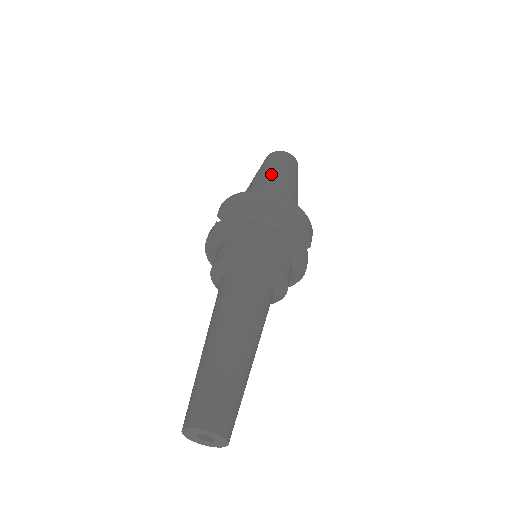
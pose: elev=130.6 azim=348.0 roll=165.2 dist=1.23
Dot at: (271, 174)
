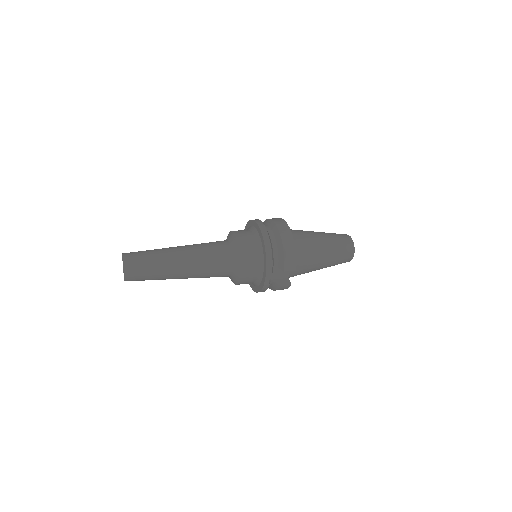
Dot at: (317, 232)
